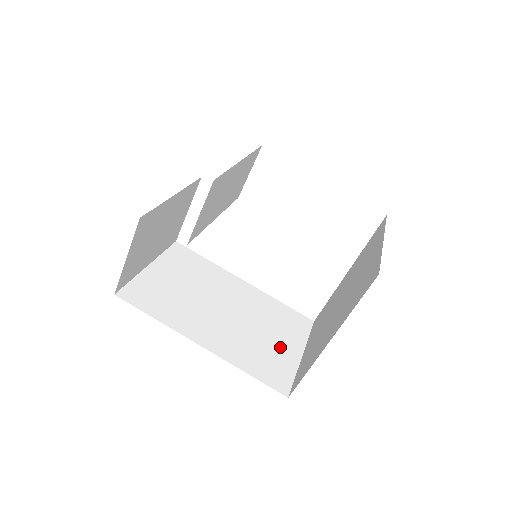
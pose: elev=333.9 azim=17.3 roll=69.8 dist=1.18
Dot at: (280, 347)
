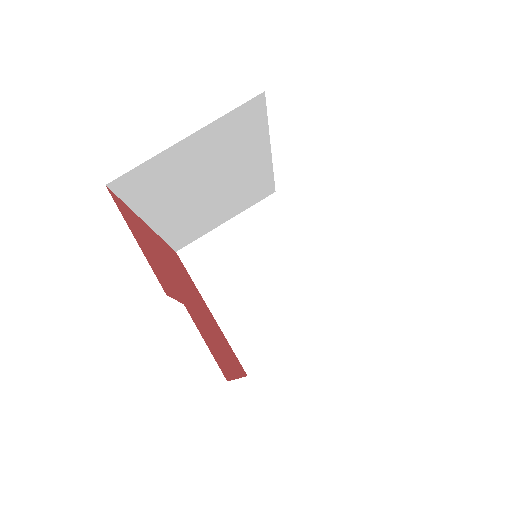
Dot at: (216, 218)
